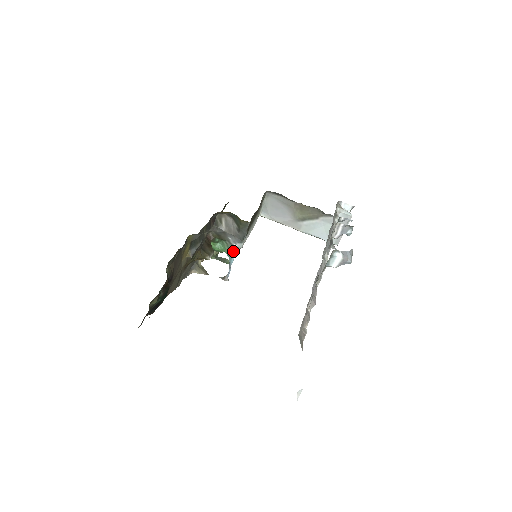
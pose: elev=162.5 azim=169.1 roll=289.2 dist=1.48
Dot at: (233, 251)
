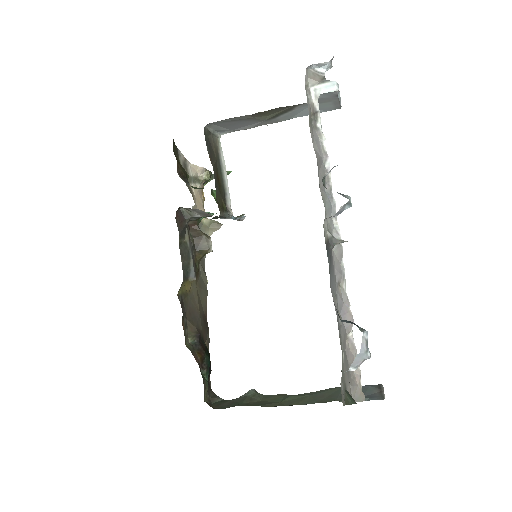
Dot at: occluded
